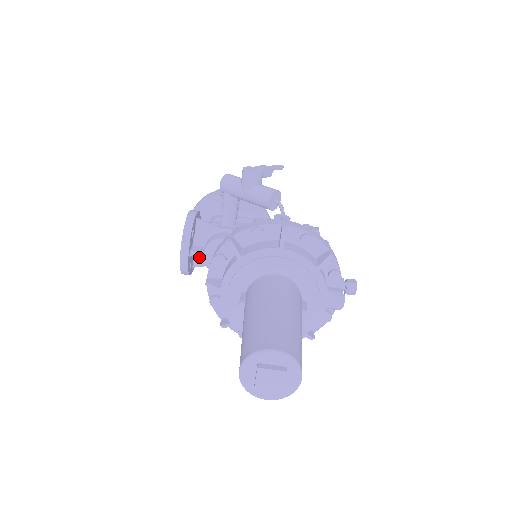
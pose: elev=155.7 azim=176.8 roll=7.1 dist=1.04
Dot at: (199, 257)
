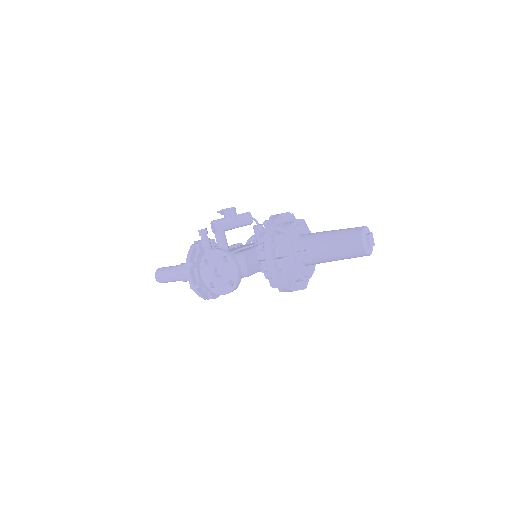
Dot at: occluded
